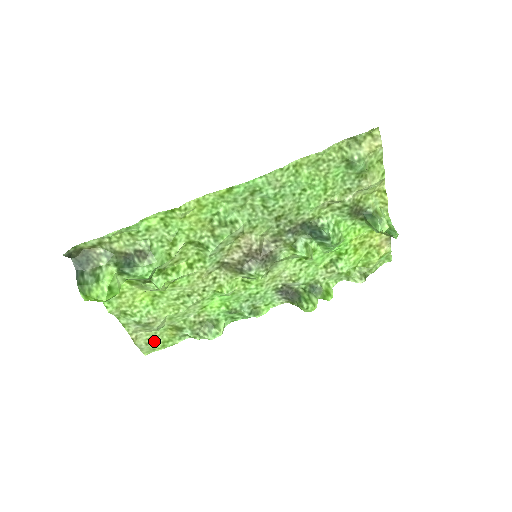
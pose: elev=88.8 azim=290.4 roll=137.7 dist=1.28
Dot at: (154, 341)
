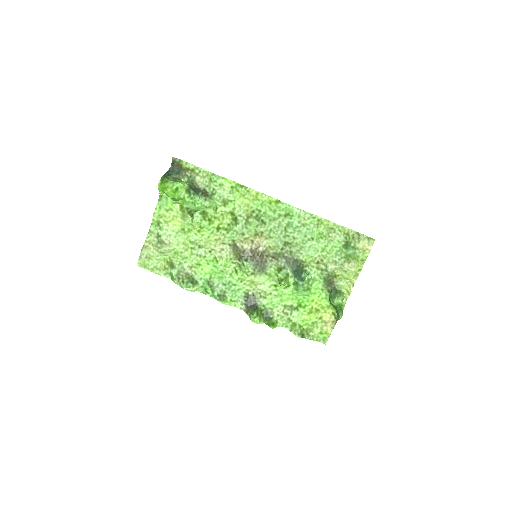
Dot at: (151, 260)
